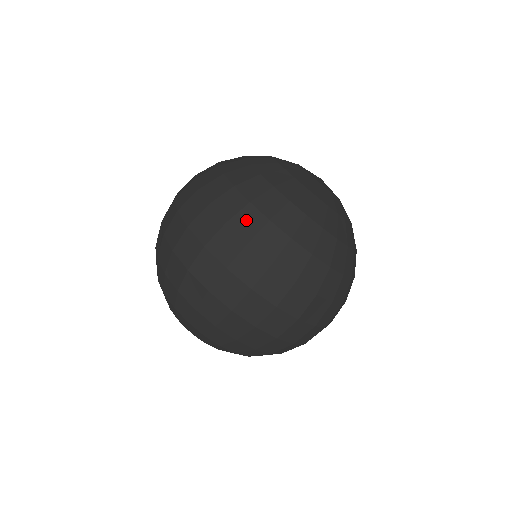
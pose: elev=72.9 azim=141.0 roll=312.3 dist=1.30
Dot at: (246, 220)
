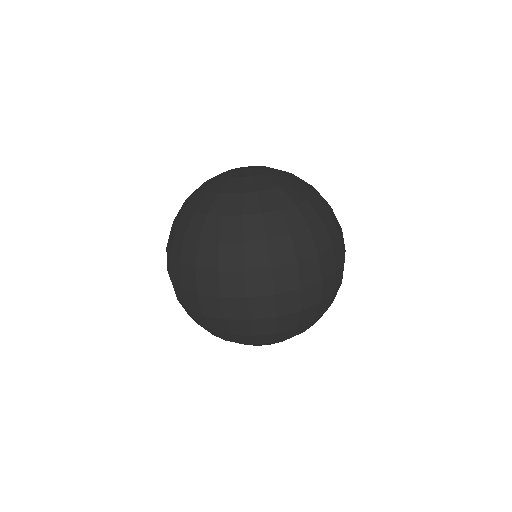
Dot at: (175, 246)
